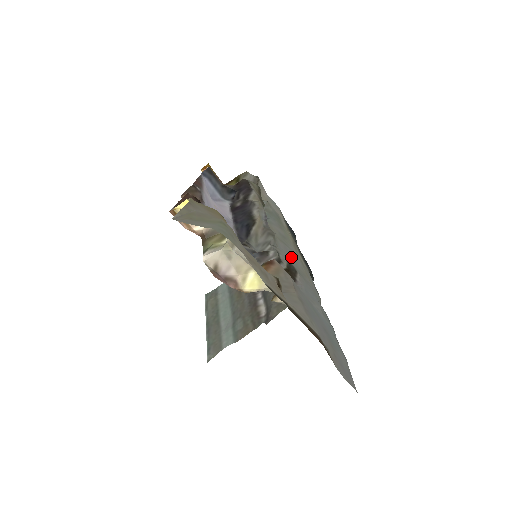
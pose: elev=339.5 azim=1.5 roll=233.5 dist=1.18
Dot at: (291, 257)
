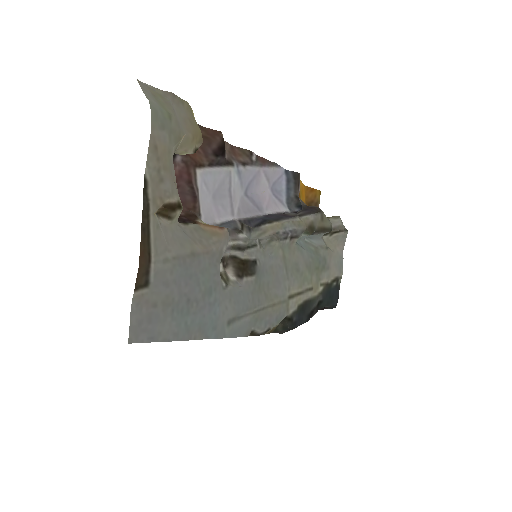
Dot at: (275, 277)
